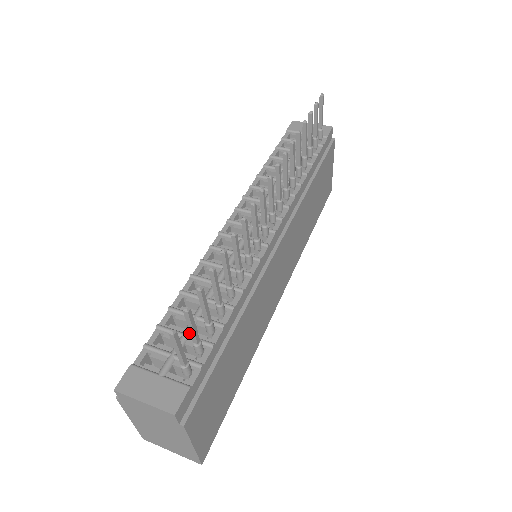
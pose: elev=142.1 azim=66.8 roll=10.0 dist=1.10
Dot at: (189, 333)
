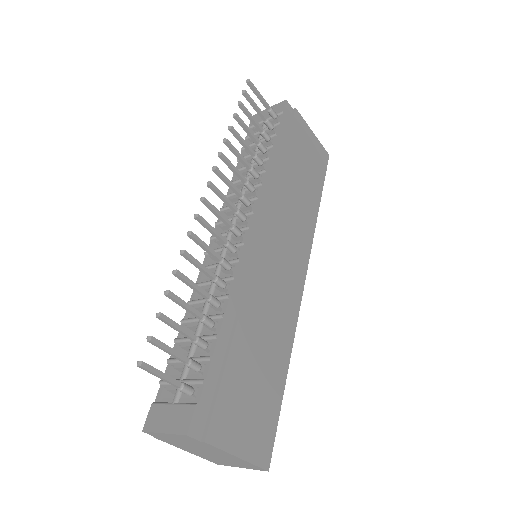
Dot at: (191, 356)
